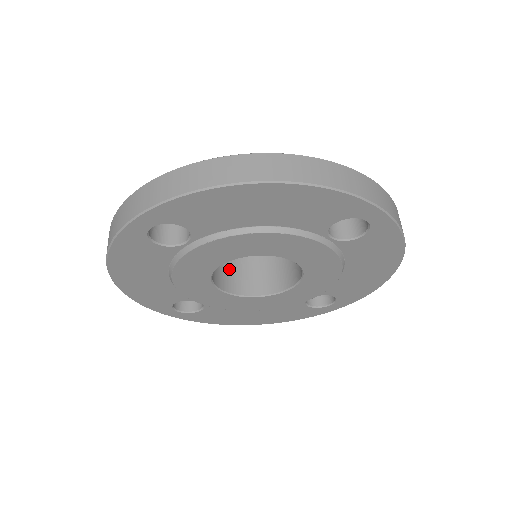
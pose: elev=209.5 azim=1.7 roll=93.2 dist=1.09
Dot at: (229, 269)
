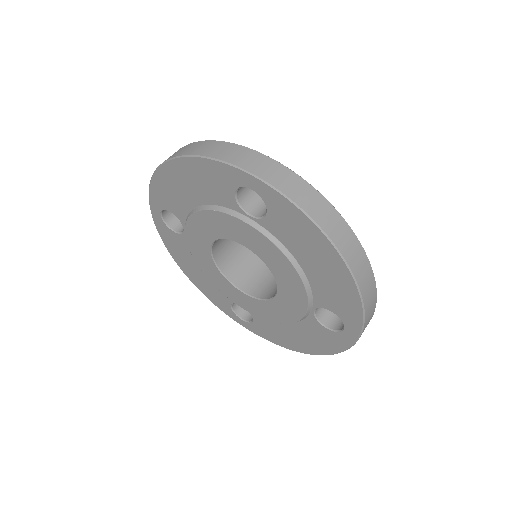
Dot at: (259, 276)
